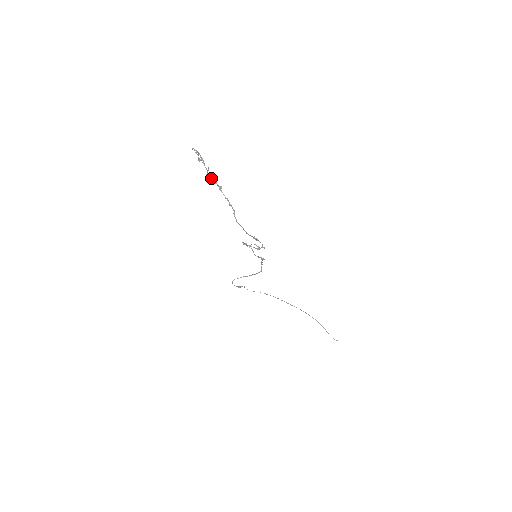
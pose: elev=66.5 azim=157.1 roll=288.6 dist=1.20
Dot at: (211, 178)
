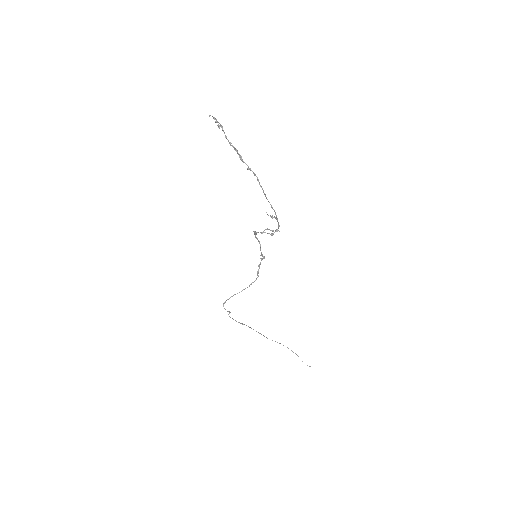
Dot at: (233, 146)
